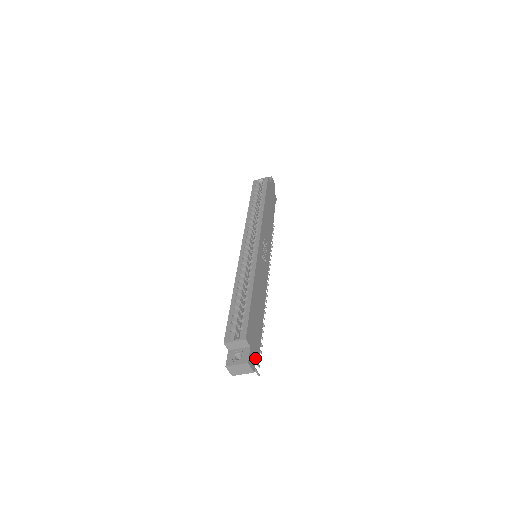
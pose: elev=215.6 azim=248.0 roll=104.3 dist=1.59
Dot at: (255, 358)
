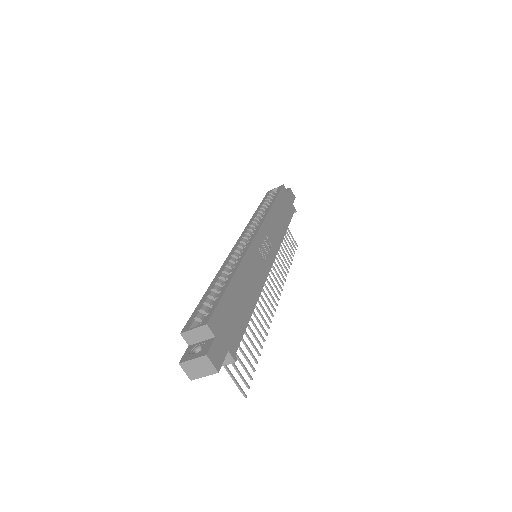
Dot at: (224, 356)
